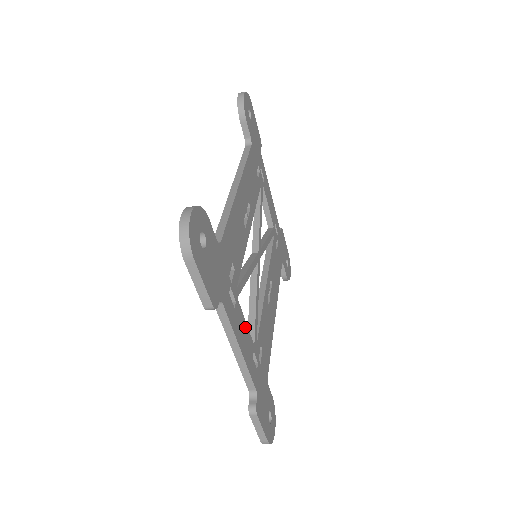
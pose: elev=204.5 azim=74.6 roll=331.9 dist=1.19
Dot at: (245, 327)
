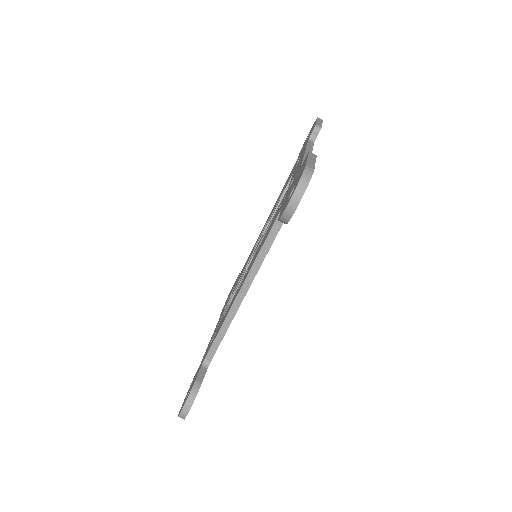
Dot at: occluded
